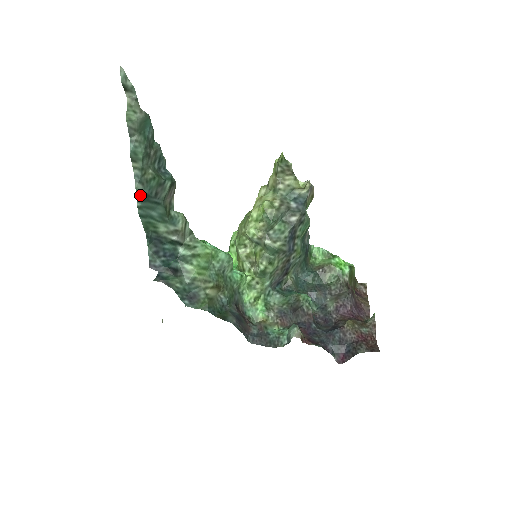
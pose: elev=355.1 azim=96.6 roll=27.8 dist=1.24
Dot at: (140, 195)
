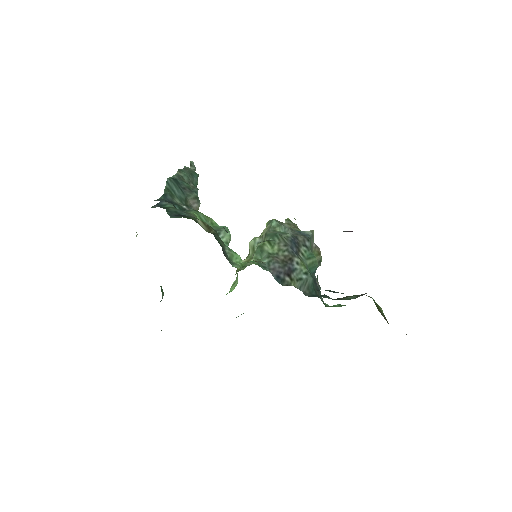
Dot at: (173, 178)
